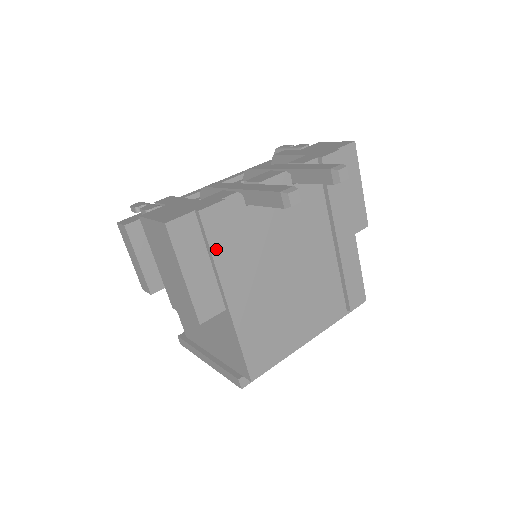
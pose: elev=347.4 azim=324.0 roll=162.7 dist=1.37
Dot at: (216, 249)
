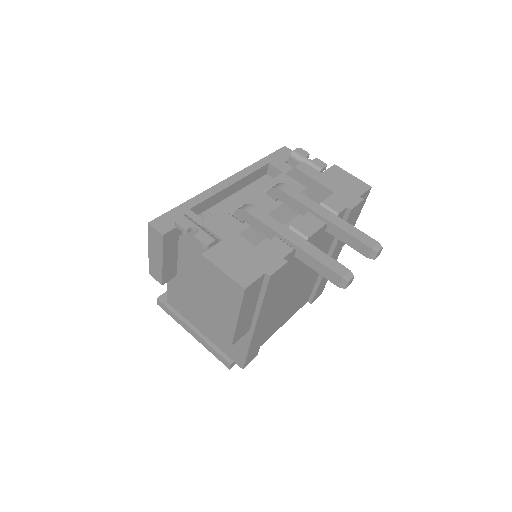
Dot at: (266, 297)
